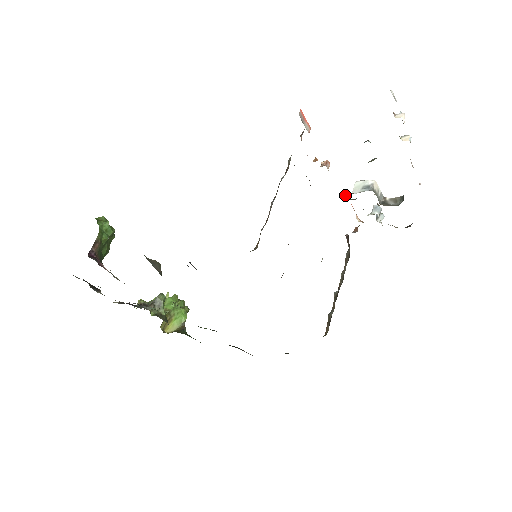
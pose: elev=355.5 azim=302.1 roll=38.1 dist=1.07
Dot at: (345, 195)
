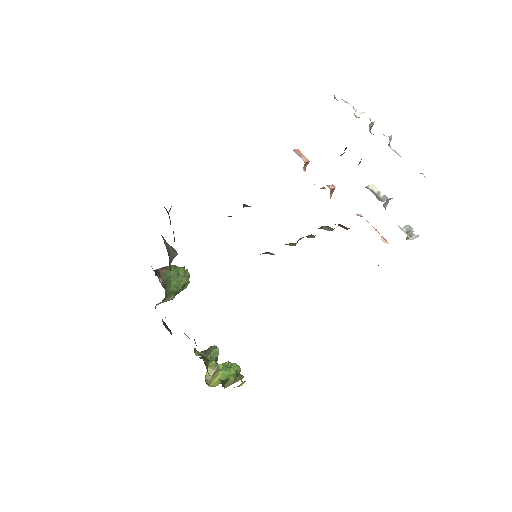
Dot at: (360, 215)
